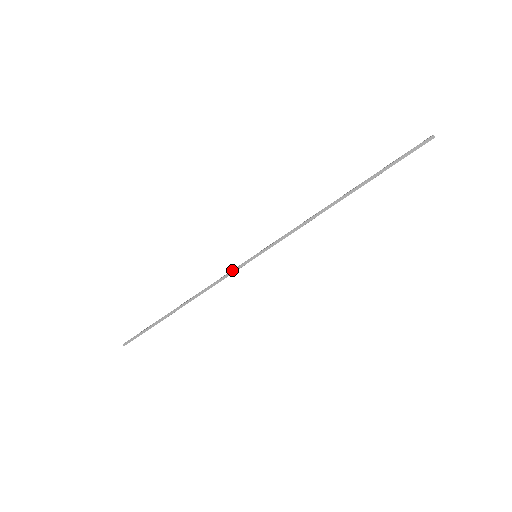
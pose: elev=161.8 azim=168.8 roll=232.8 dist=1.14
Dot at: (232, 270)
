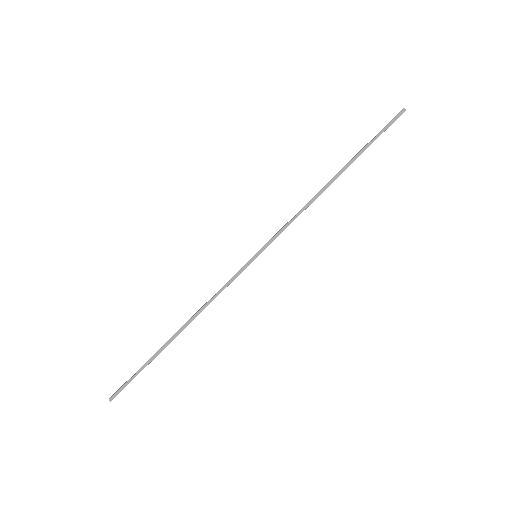
Dot at: (232, 277)
